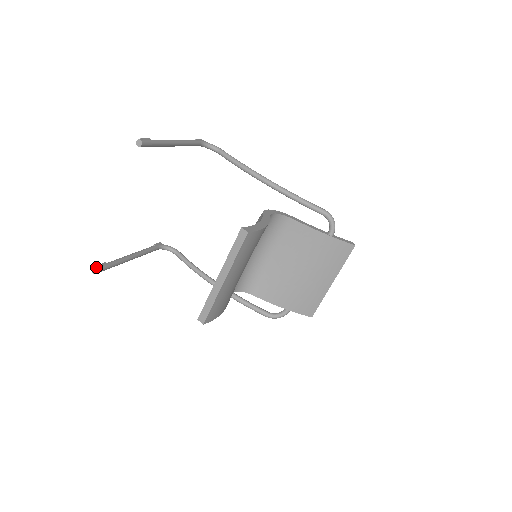
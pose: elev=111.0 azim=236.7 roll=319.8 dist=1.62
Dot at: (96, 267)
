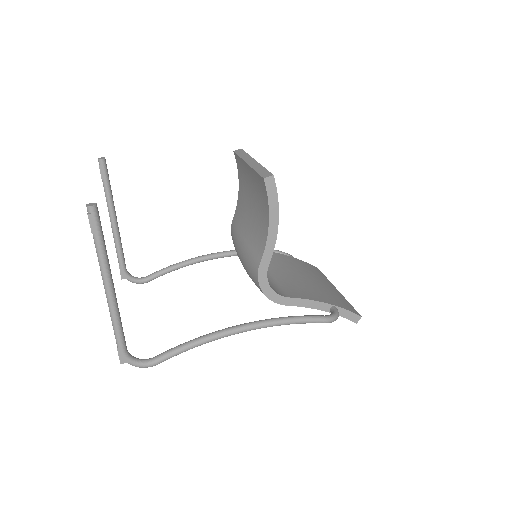
Dot at: occluded
